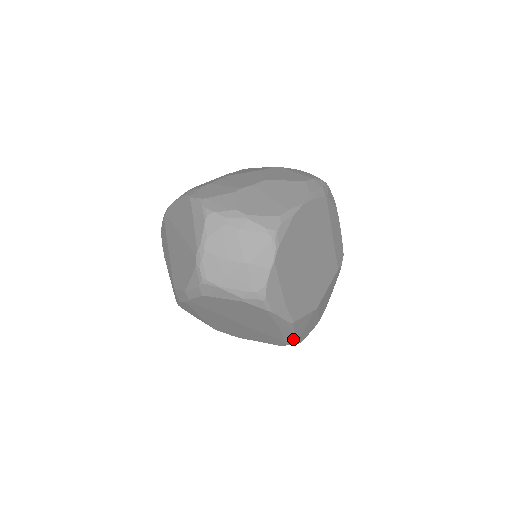
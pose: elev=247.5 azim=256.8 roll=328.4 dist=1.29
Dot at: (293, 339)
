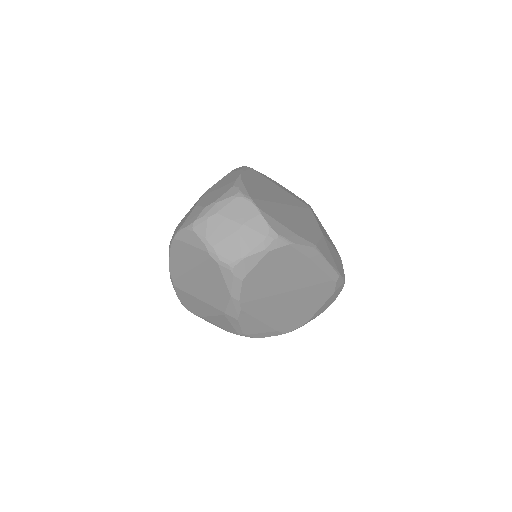
Dot at: (333, 270)
